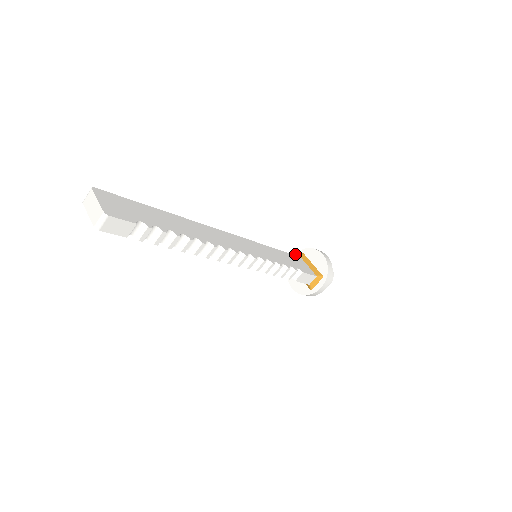
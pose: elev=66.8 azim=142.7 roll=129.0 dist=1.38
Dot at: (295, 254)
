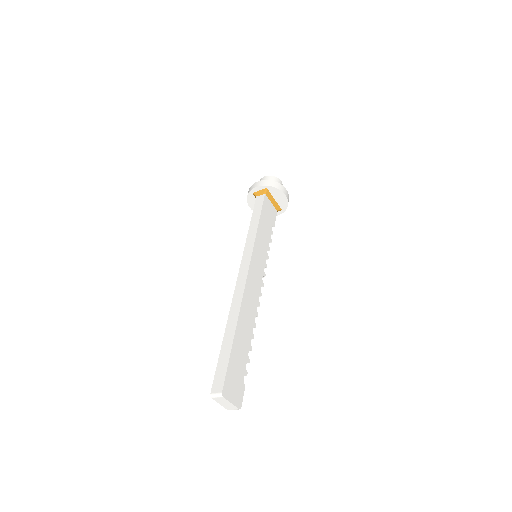
Dot at: (259, 186)
